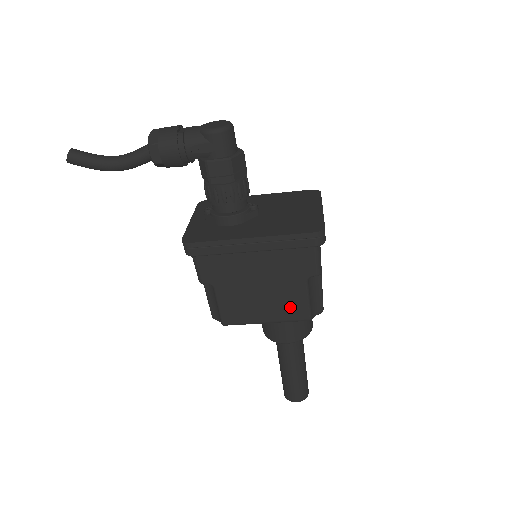
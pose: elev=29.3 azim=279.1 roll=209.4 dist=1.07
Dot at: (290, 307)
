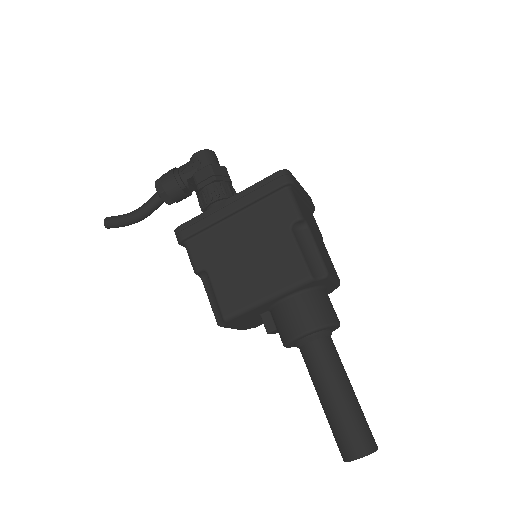
Dot at: (284, 267)
